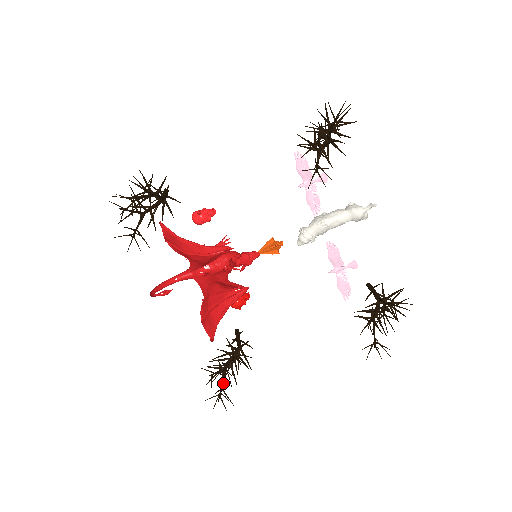
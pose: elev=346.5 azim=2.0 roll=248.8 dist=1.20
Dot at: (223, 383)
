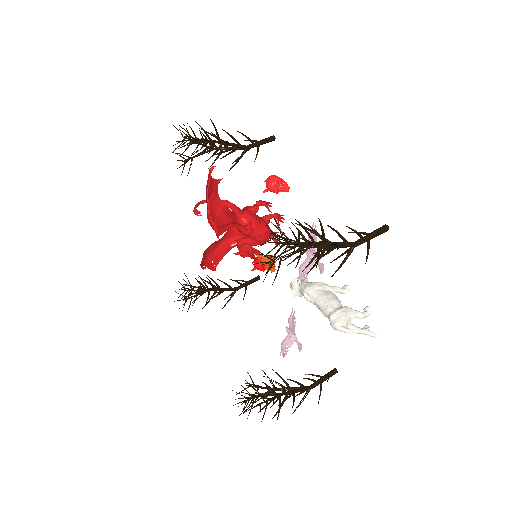
Dot at: (178, 297)
